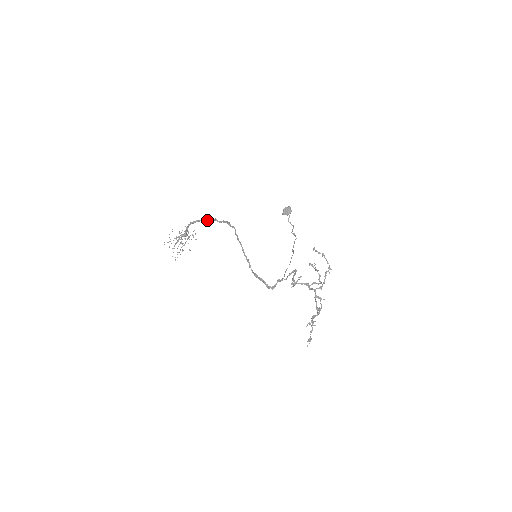
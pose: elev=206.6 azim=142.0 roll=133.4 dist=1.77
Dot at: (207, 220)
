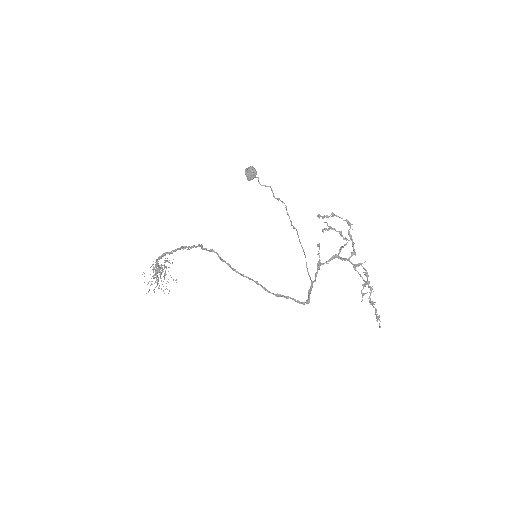
Dot at: occluded
